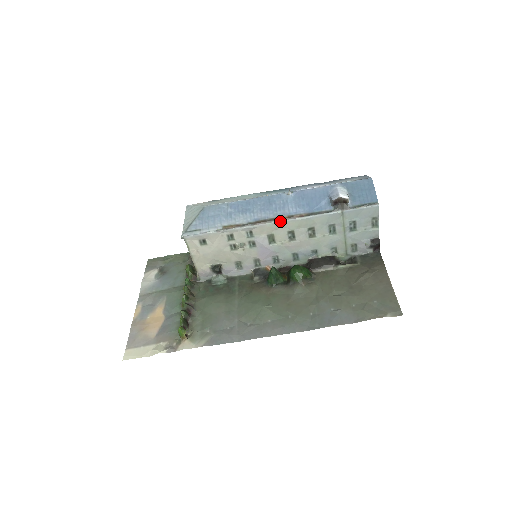
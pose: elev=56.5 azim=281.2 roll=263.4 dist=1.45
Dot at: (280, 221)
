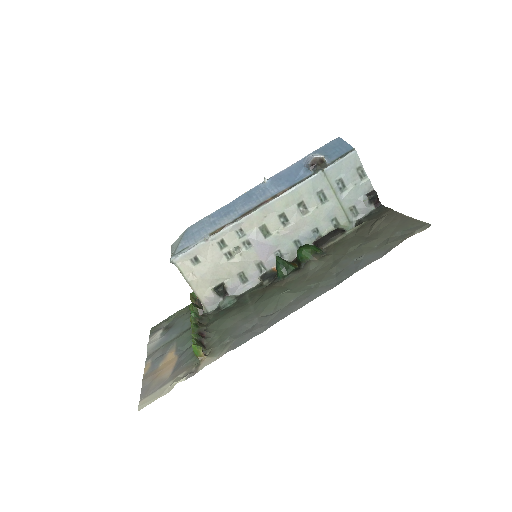
Dot at: (265, 205)
